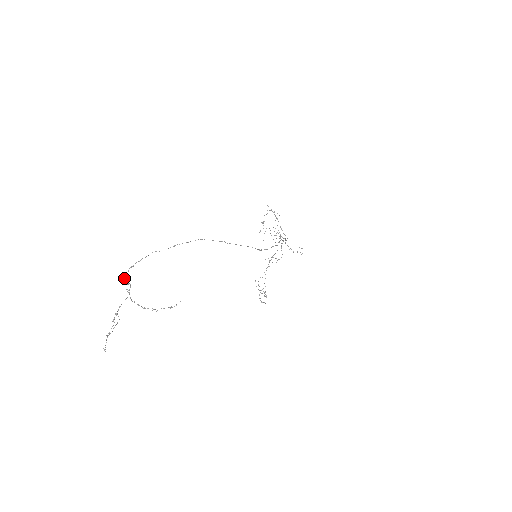
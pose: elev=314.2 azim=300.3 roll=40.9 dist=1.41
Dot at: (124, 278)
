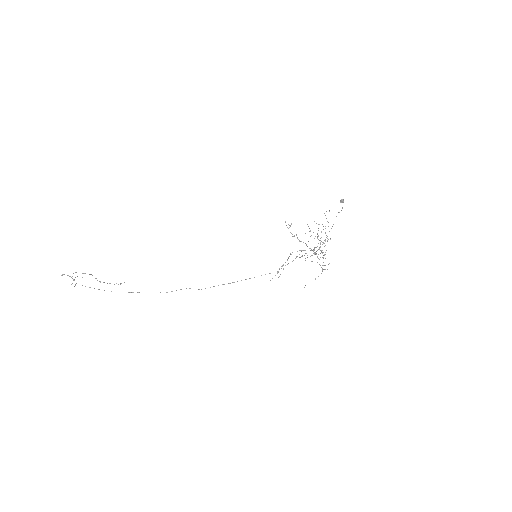
Dot at: (62, 275)
